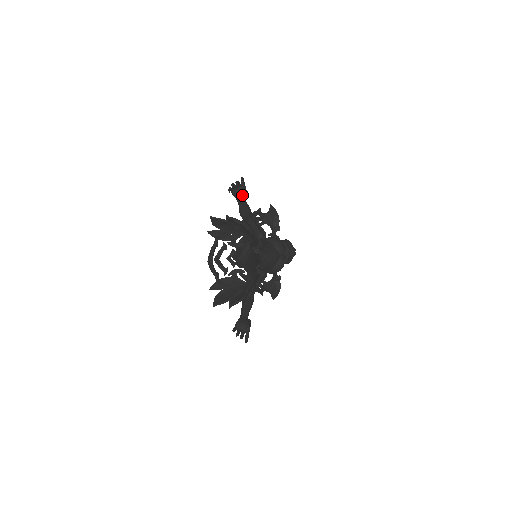
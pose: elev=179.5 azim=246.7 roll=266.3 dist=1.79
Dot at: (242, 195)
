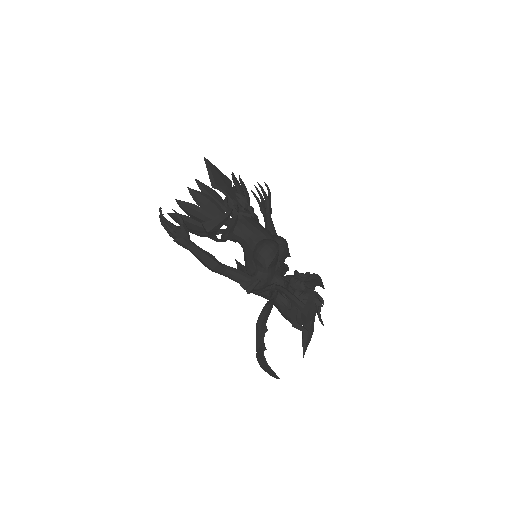
Dot at: (265, 203)
